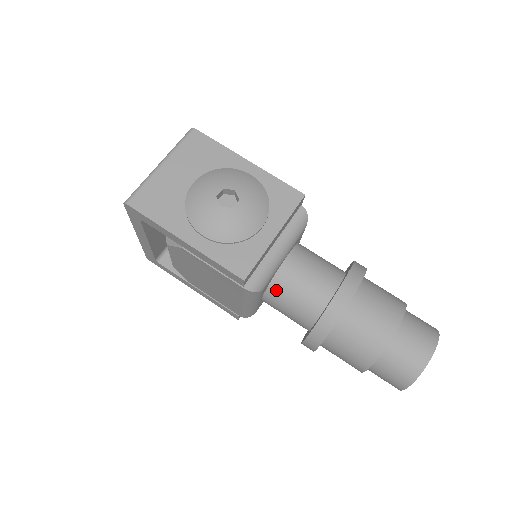
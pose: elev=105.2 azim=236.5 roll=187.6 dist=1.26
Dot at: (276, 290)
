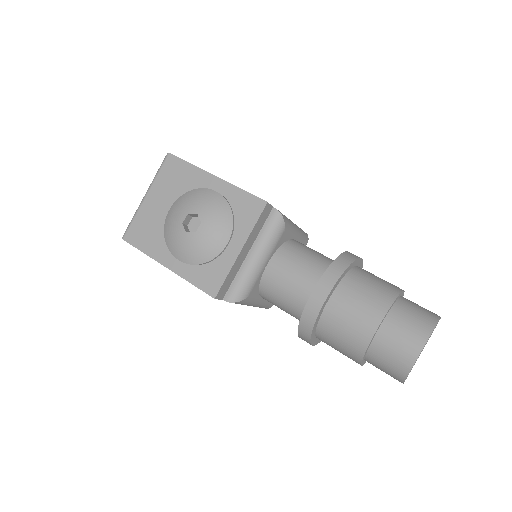
Dot at: (266, 293)
